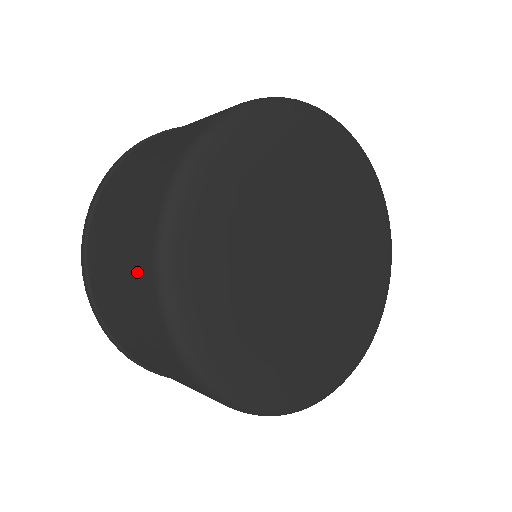
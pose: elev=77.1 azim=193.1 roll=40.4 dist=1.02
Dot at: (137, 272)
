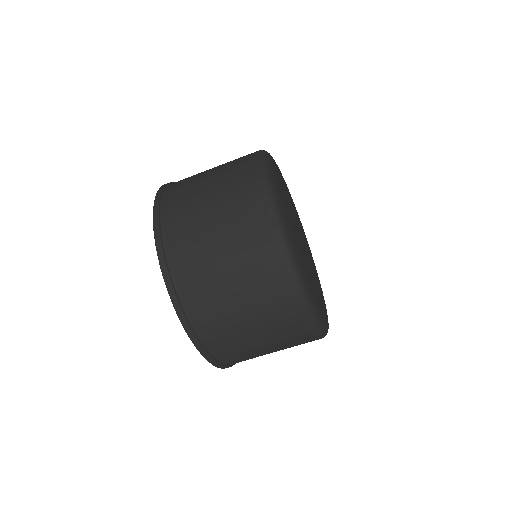
Dot at: (278, 303)
